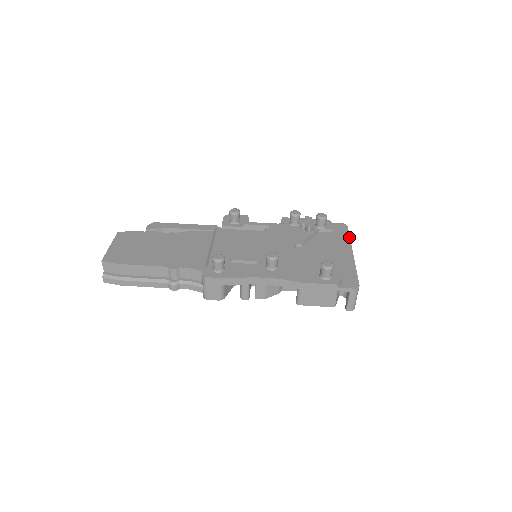
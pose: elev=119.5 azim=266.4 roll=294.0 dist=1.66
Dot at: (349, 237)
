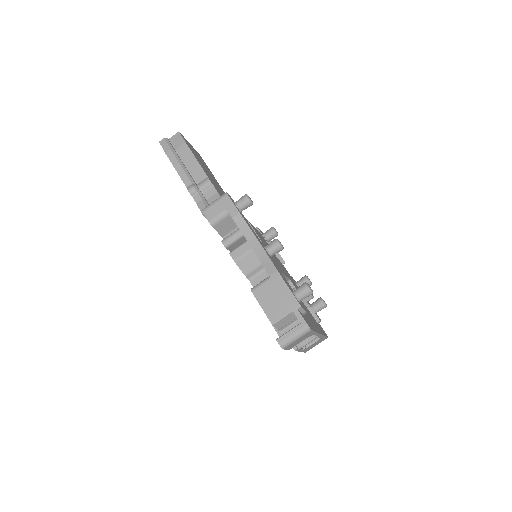
Dot at: occluded
